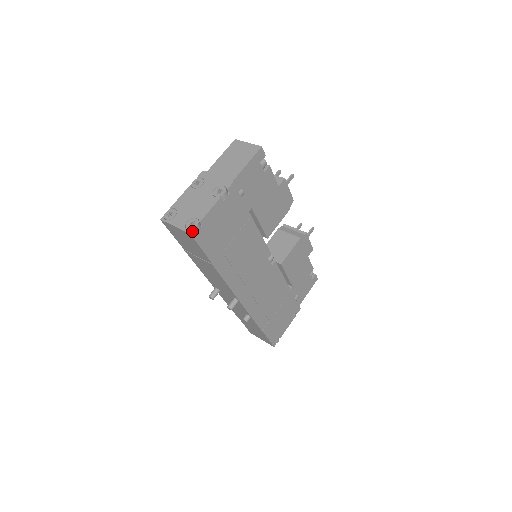
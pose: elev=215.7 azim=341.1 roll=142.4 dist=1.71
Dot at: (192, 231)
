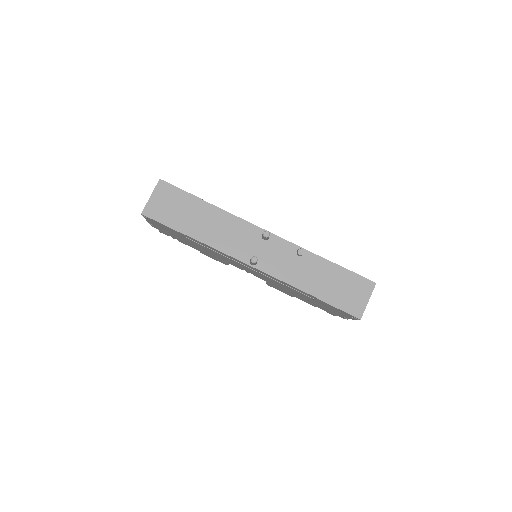
Dot at: (160, 180)
